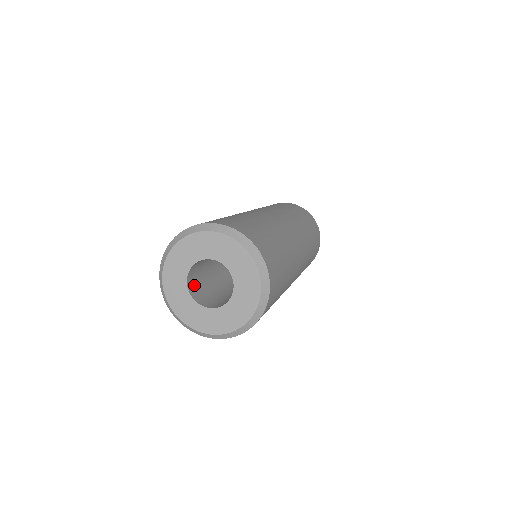
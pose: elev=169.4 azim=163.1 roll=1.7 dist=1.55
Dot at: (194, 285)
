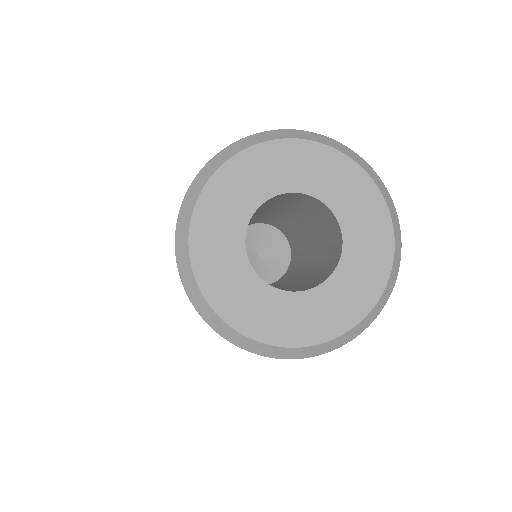
Dot at: occluded
